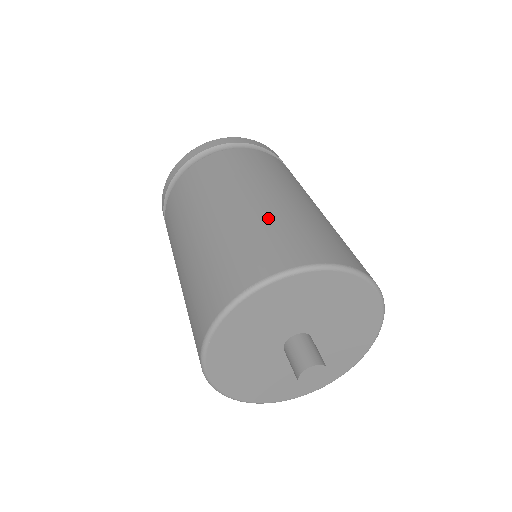
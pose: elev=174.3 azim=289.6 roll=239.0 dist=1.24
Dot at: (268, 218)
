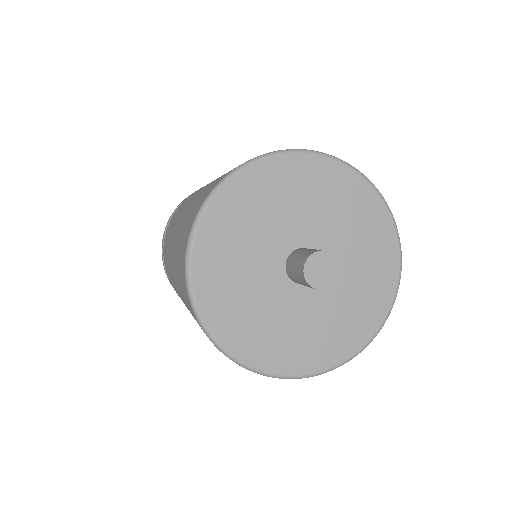
Dot at: occluded
